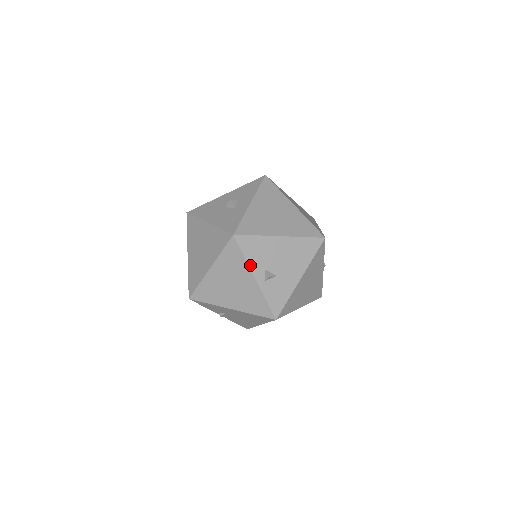
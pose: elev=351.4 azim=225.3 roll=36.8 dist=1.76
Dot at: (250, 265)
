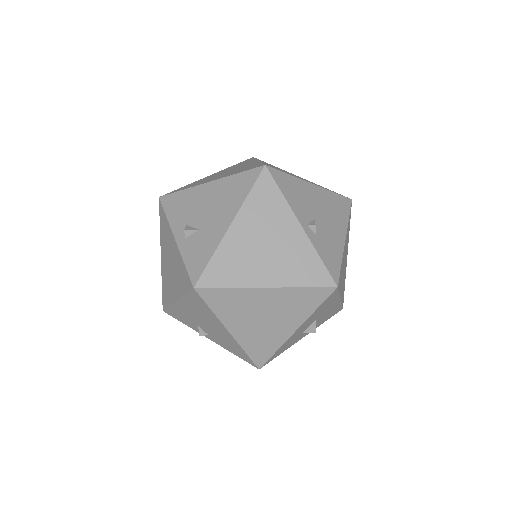
Dot at: (171, 224)
